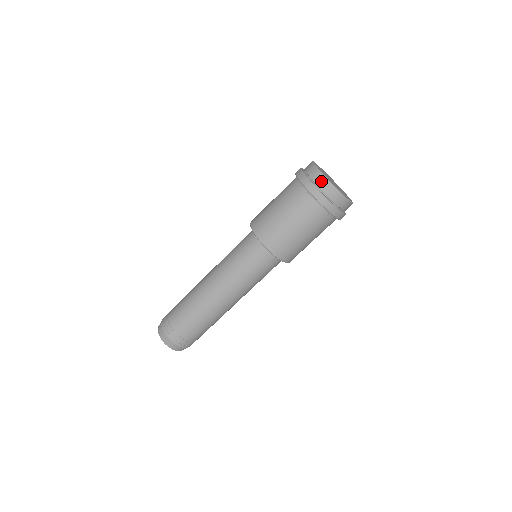
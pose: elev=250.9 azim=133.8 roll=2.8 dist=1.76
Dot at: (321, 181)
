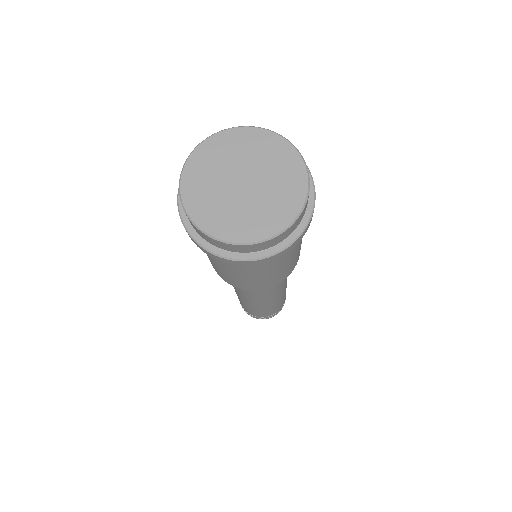
Dot at: (216, 244)
